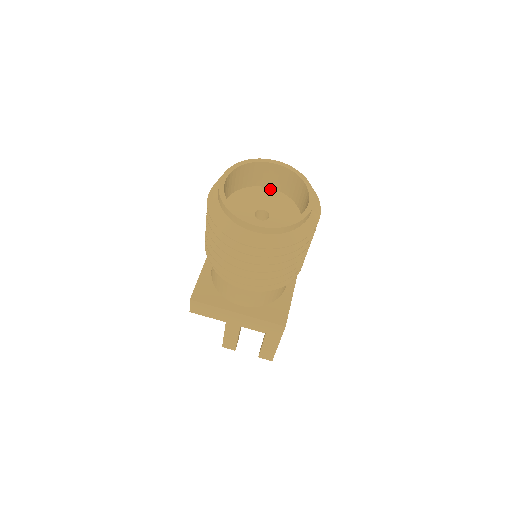
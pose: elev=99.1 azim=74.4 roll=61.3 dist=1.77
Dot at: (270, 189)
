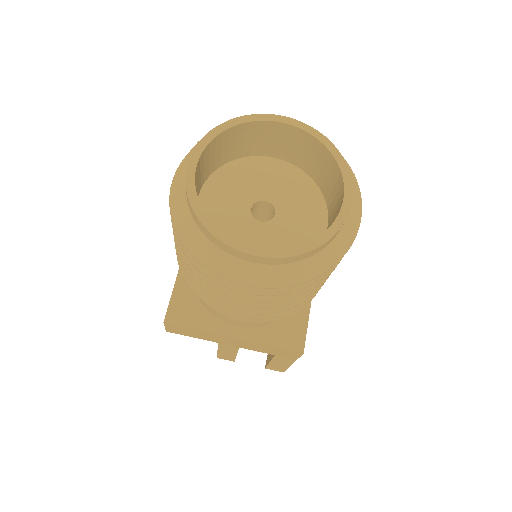
Dot at: (274, 160)
